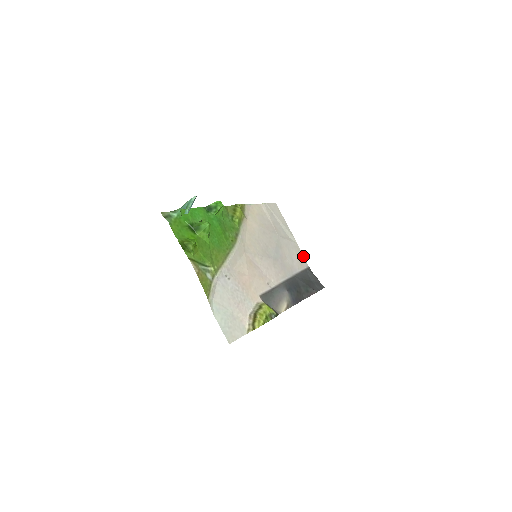
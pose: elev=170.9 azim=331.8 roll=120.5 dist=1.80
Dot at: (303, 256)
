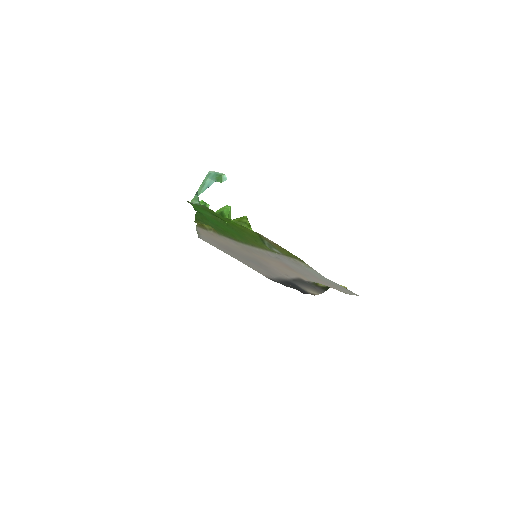
Dot at: occluded
